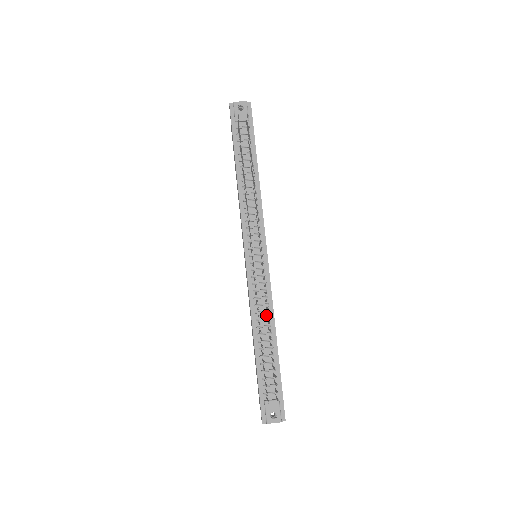
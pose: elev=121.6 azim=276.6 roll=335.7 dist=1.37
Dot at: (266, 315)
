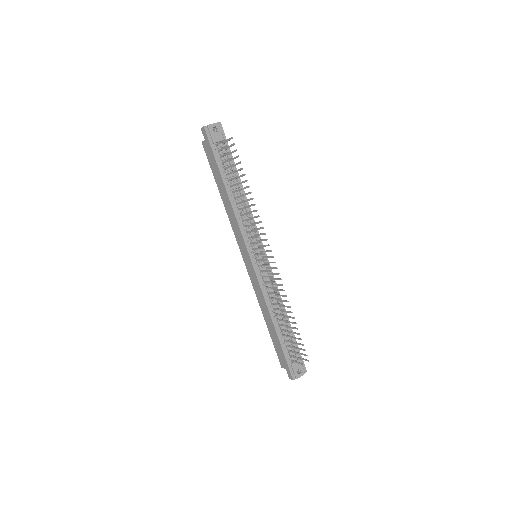
Dot at: (276, 301)
